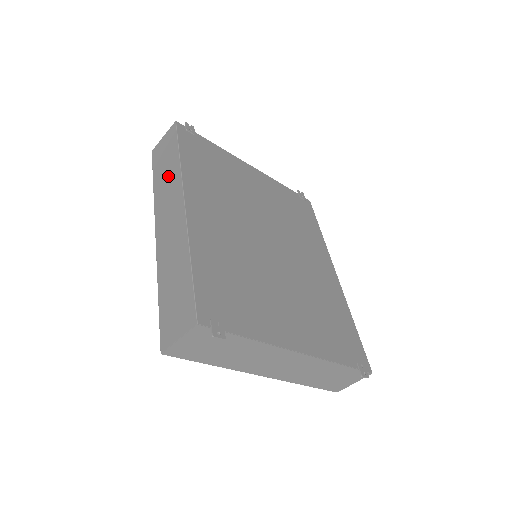
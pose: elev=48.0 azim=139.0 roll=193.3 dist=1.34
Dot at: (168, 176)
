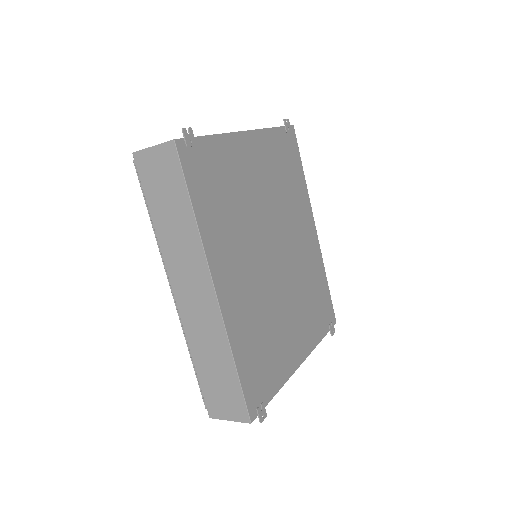
Dot at: (179, 230)
